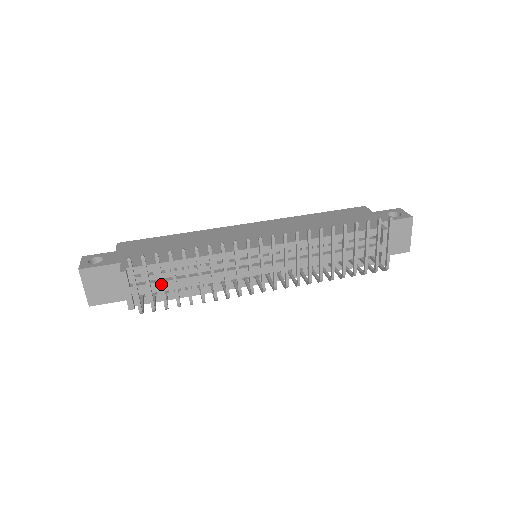
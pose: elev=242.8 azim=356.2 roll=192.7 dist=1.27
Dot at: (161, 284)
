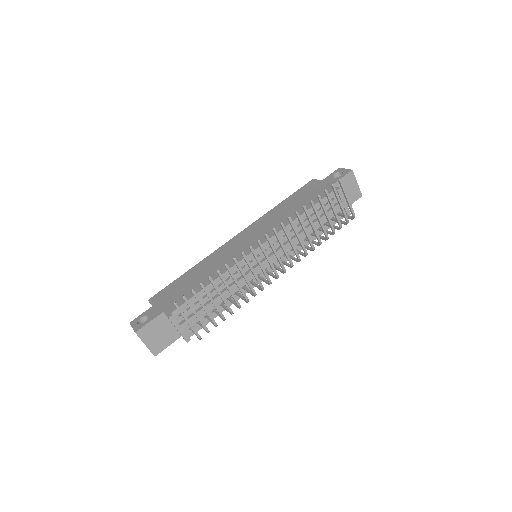
Dot at: (205, 310)
